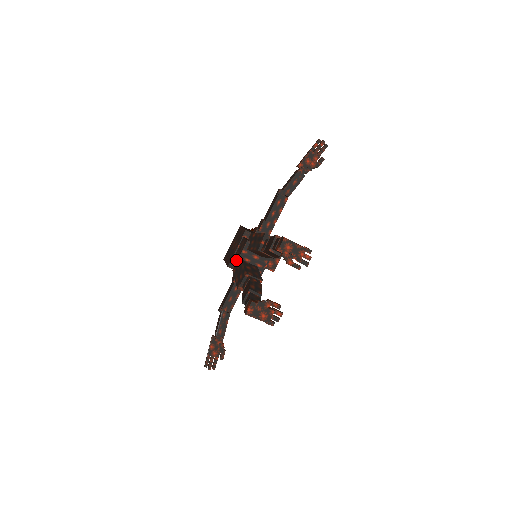
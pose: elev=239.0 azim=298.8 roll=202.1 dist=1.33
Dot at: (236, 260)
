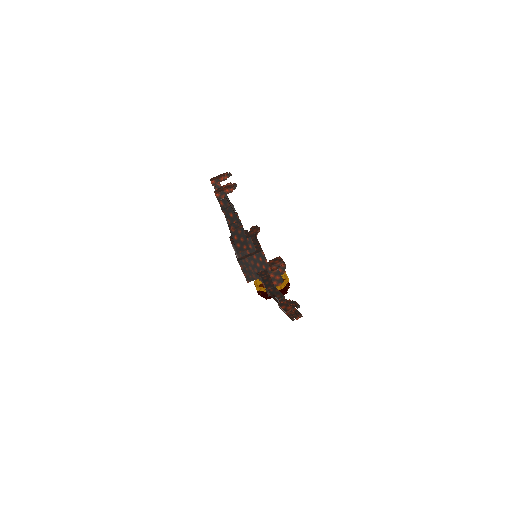
Dot at: (232, 246)
